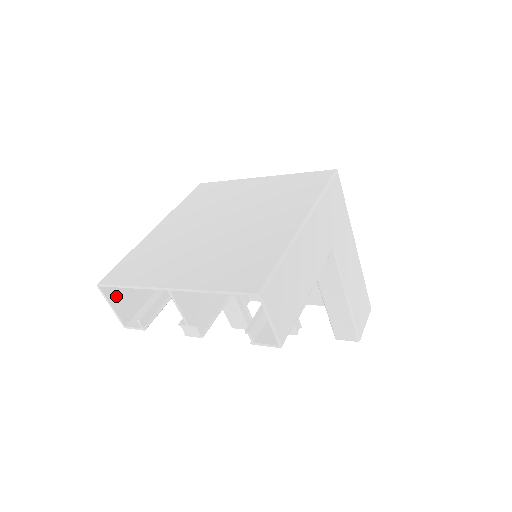
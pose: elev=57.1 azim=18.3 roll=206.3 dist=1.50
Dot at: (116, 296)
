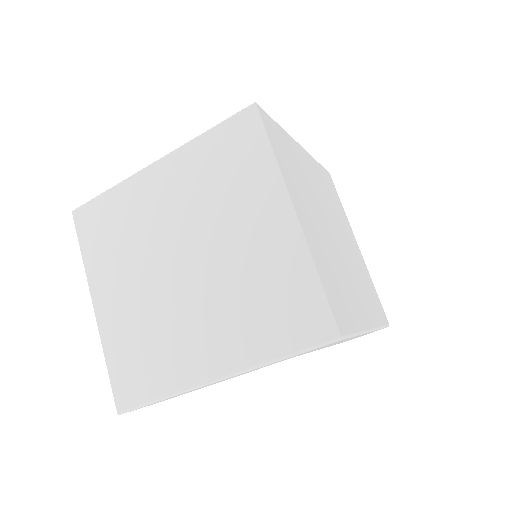
Dot at: occluded
